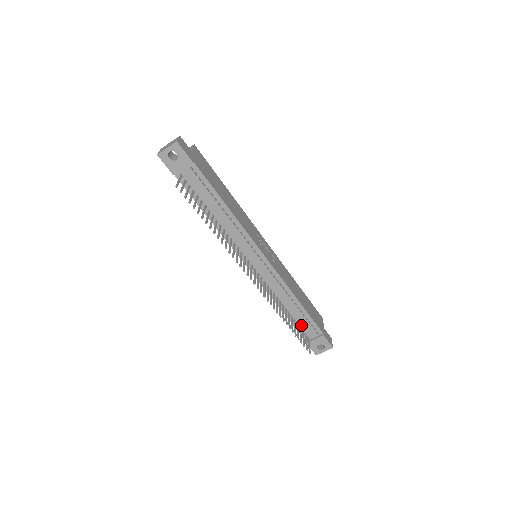
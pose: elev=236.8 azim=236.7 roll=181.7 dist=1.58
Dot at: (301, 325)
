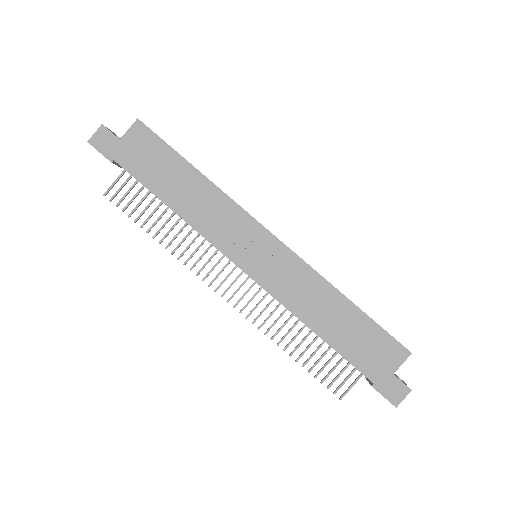
Dot at: occluded
